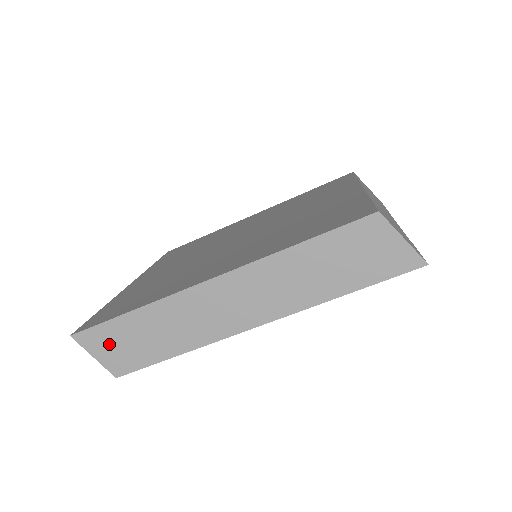
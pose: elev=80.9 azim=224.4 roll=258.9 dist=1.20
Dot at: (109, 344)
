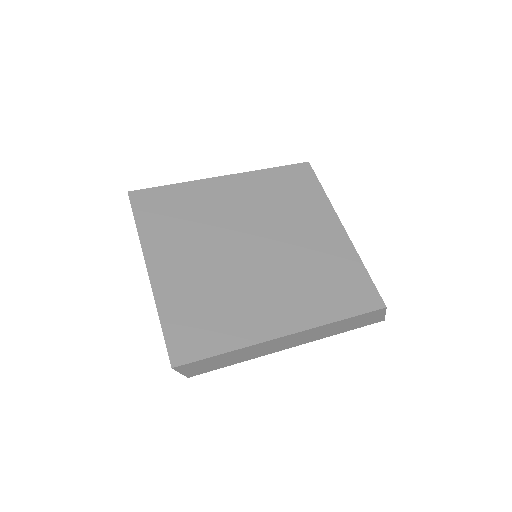
Dot at: (198, 367)
